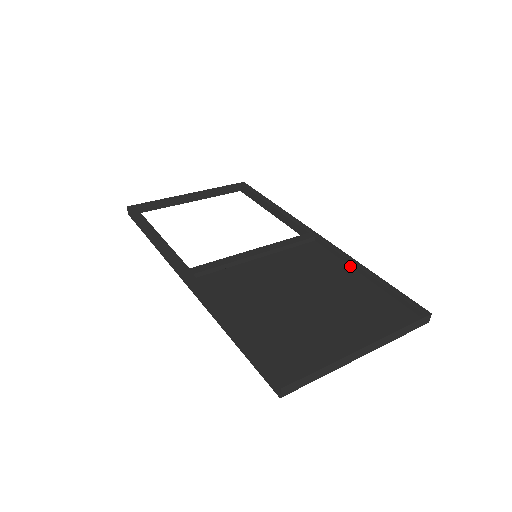
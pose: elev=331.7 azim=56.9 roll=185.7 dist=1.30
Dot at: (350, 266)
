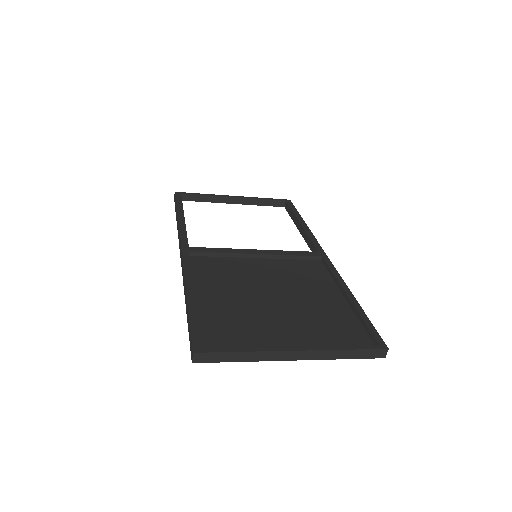
Dot at: (339, 289)
